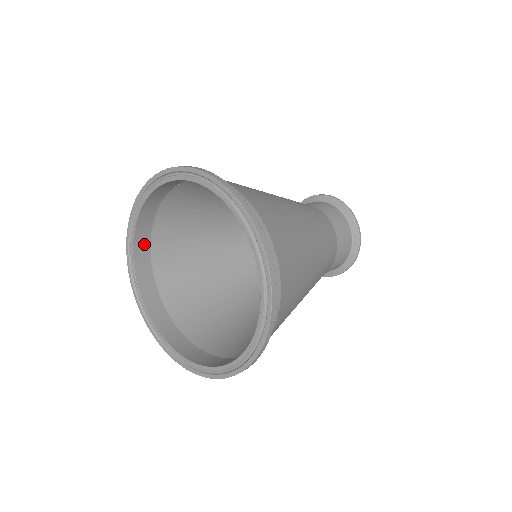
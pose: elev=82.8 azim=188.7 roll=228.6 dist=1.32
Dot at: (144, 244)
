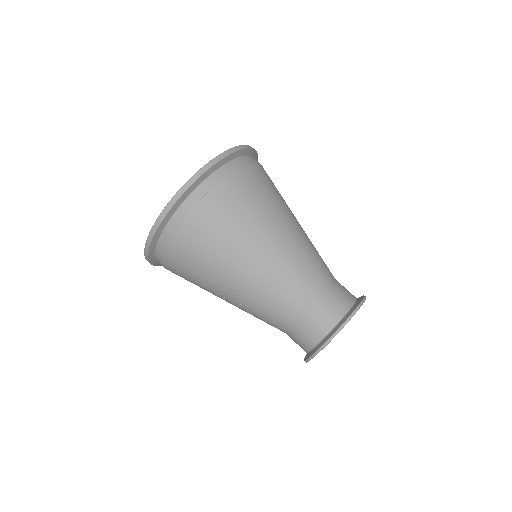
Dot at: occluded
